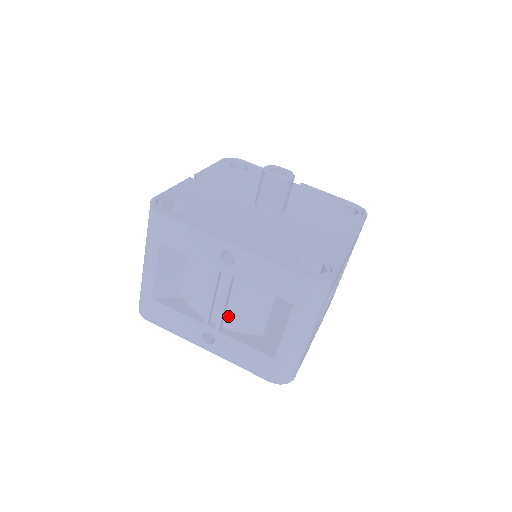
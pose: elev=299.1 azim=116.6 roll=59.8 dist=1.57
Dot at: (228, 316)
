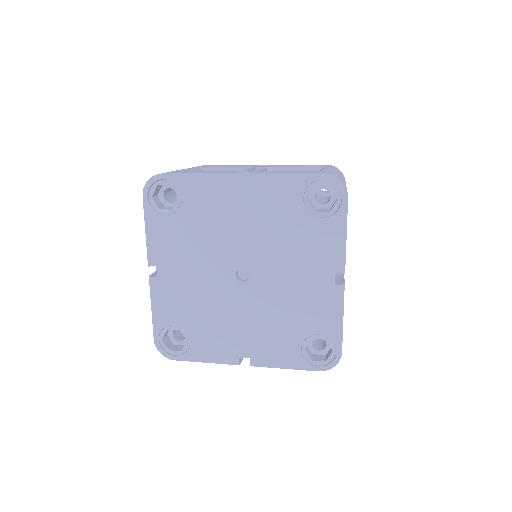
Dot at: occluded
